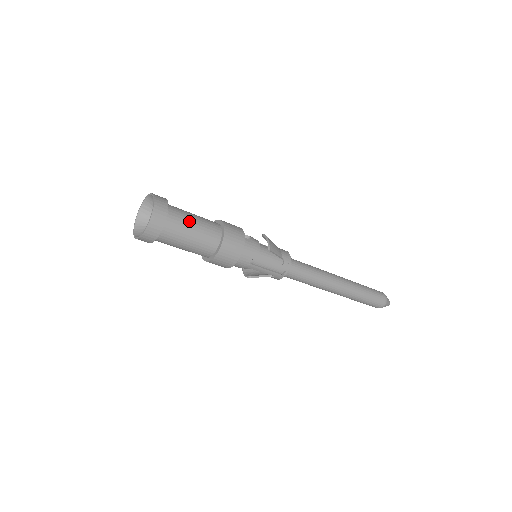
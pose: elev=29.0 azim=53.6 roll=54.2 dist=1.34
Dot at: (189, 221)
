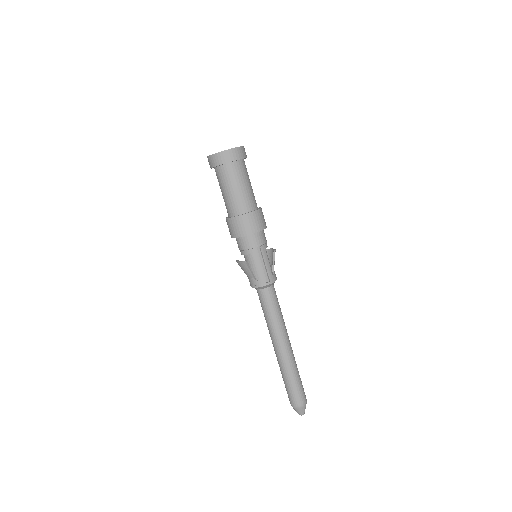
Dot at: (249, 179)
